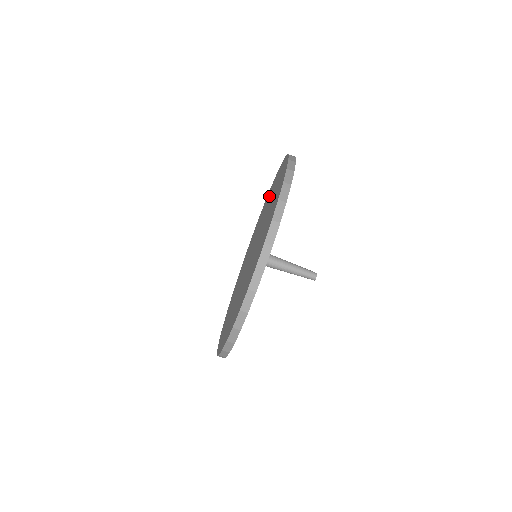
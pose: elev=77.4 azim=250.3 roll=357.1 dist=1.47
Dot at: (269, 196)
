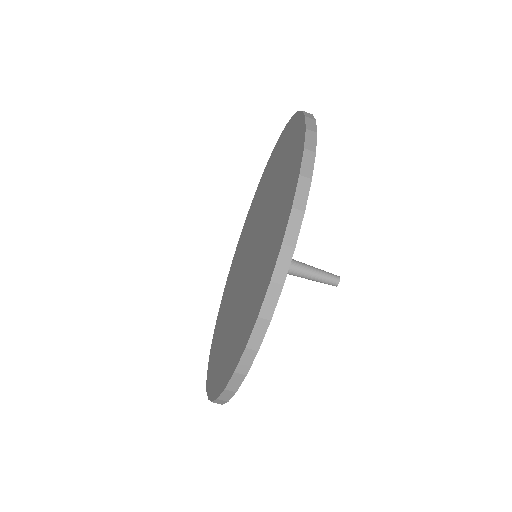
Dot at: (281, 155)
